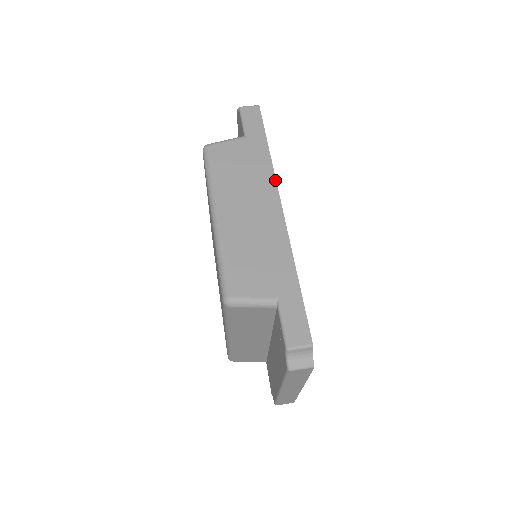
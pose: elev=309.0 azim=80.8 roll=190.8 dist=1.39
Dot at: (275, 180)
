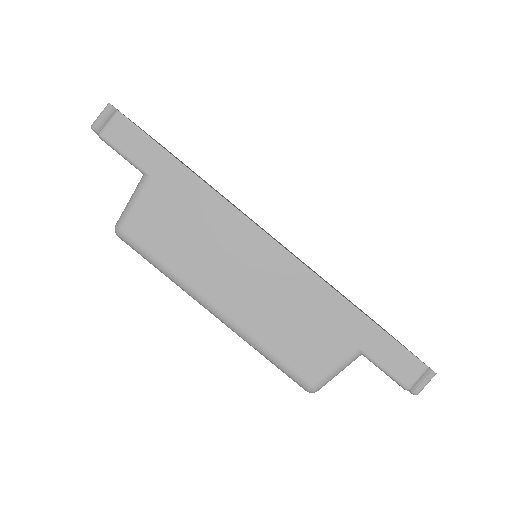
Dot at: (236, 210)
